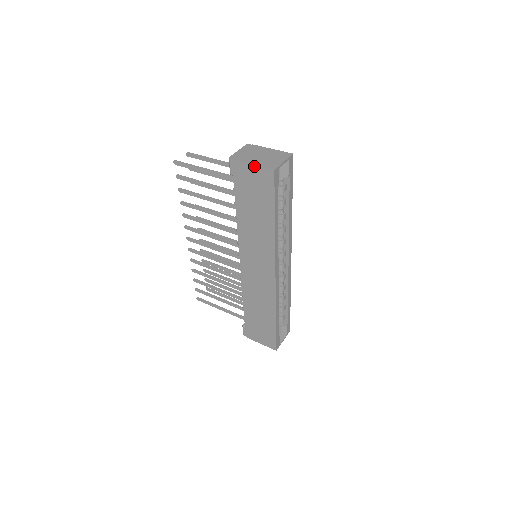
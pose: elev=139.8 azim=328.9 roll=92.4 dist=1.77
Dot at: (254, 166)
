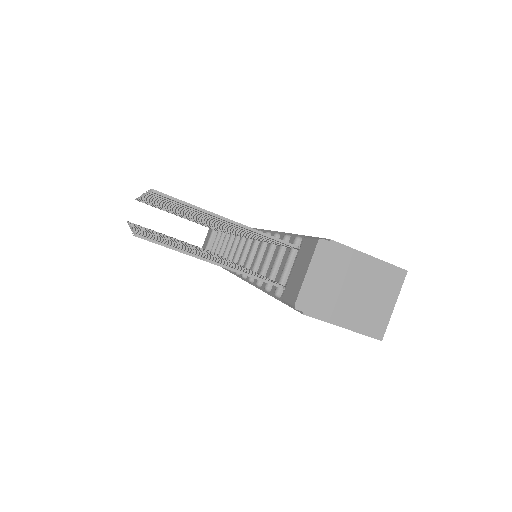
Dot at: (345, 328)
